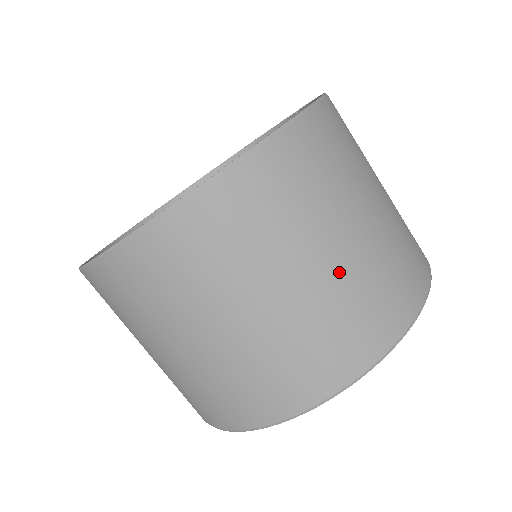
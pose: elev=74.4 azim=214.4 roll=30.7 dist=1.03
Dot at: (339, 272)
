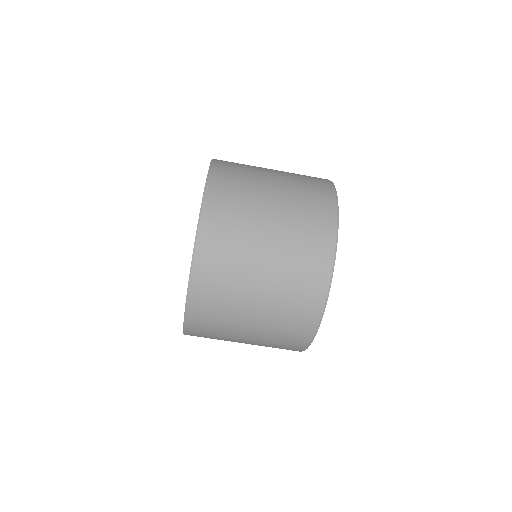
Dot at: (273, 282)
